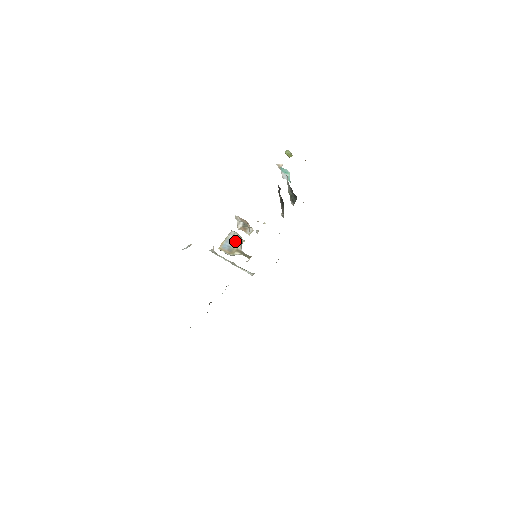
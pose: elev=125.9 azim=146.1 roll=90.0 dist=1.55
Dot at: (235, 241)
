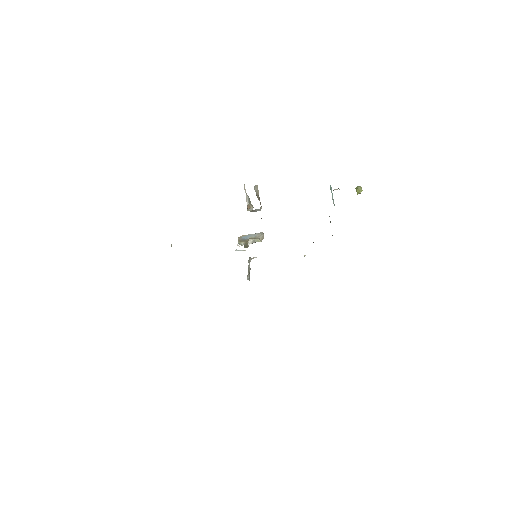
Dot at: (255, 238)
